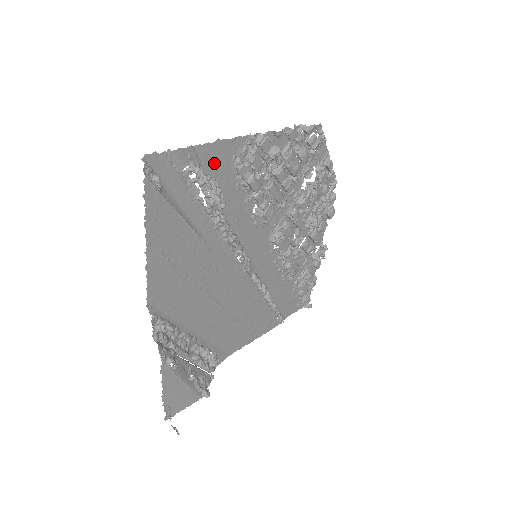
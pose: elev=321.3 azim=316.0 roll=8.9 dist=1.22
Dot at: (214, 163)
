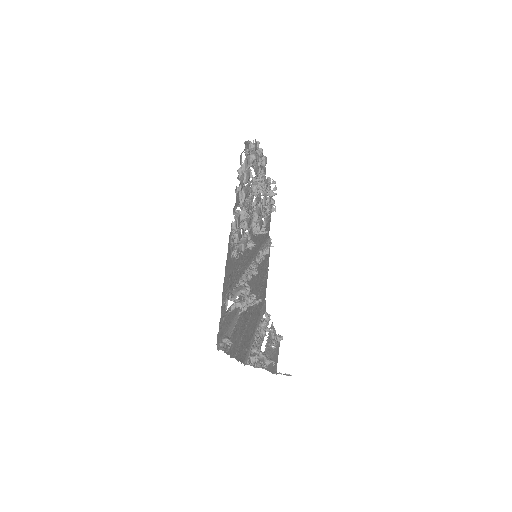
Dot at: (228, 278)
